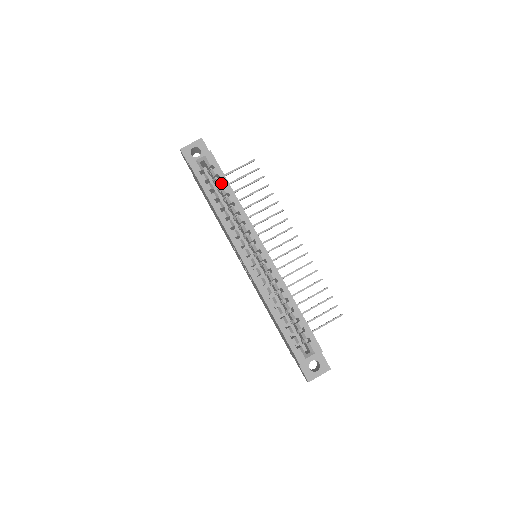
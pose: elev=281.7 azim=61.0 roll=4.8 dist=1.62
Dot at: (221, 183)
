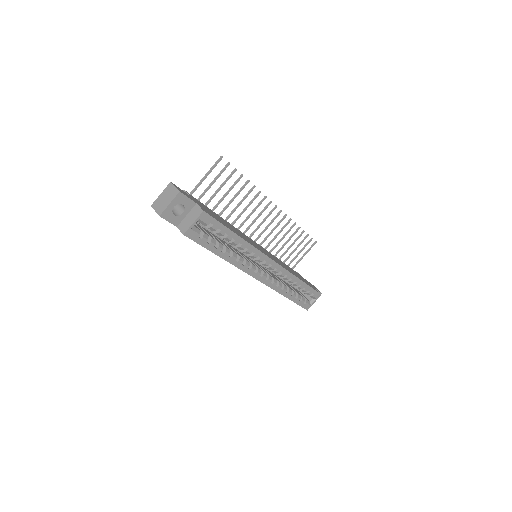
Dot at: (223, 235)
